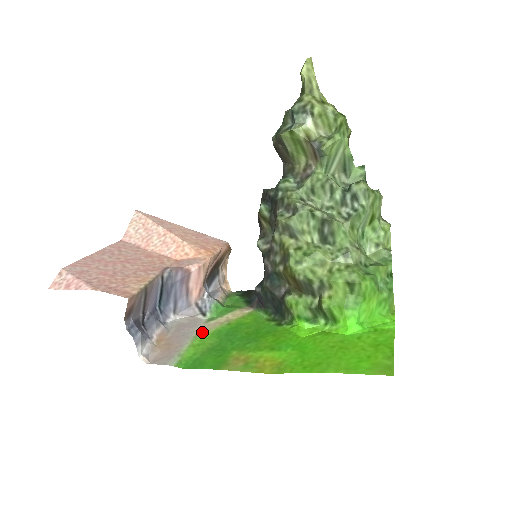
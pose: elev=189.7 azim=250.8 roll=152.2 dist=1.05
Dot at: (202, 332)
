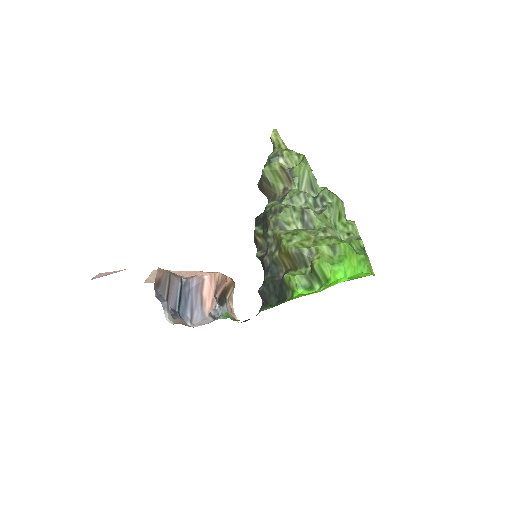
Dot at: occluded
